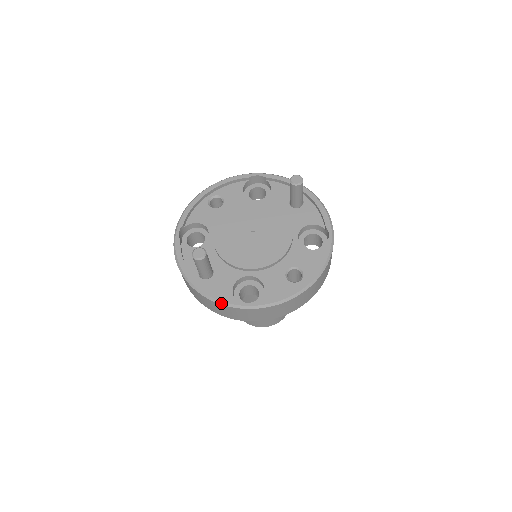
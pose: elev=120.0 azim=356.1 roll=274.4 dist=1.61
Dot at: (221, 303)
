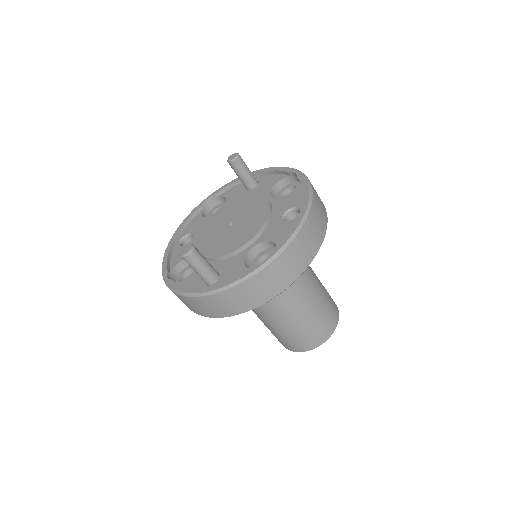
Dot at: (242, 280)
